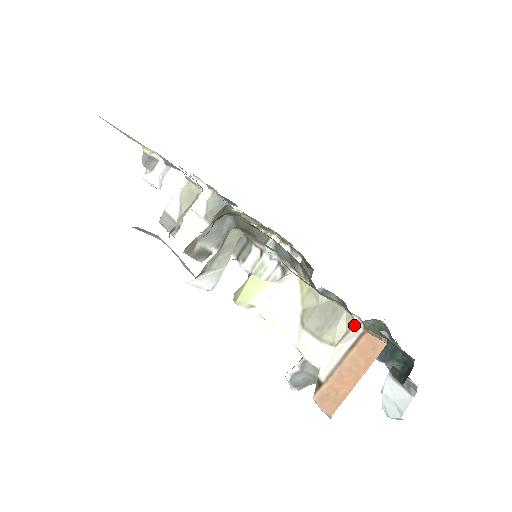
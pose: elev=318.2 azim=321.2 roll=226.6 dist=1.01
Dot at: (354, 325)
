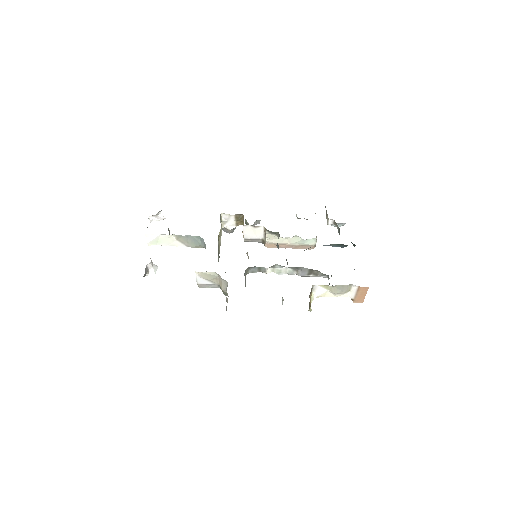
Dot at: (353, 285)
